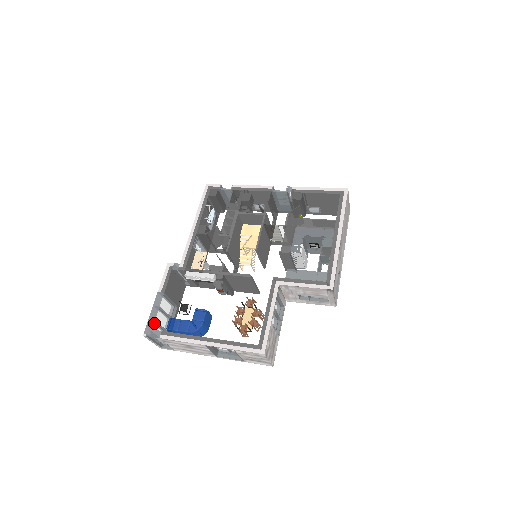
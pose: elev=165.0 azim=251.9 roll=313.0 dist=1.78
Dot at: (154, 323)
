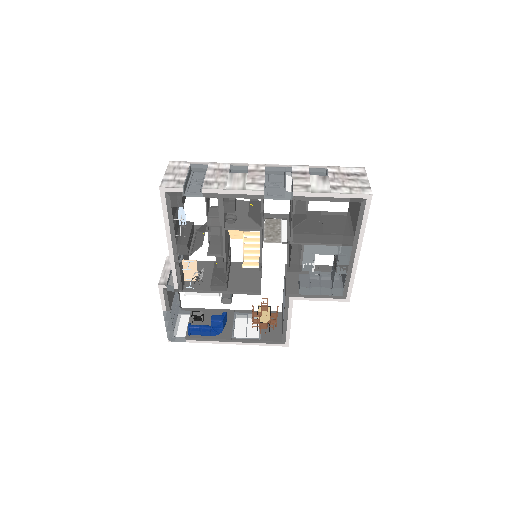
Dot at: occluded
